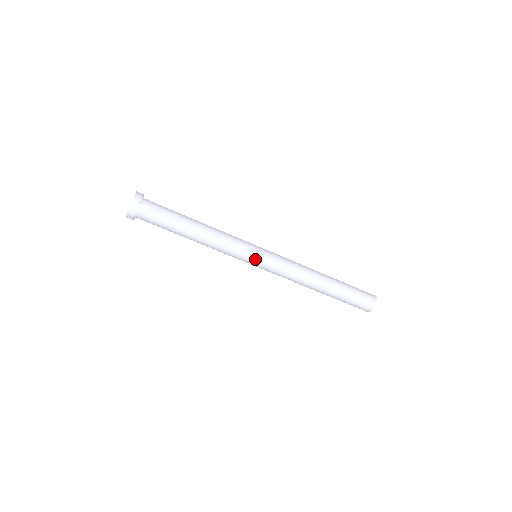
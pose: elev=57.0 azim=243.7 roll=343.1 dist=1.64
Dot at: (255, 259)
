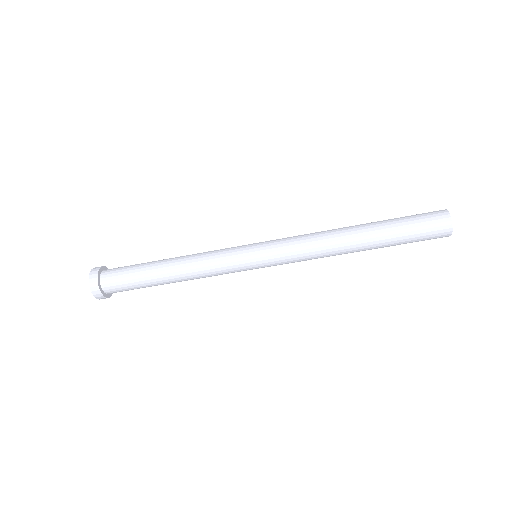
Dot at: (251, 253)
